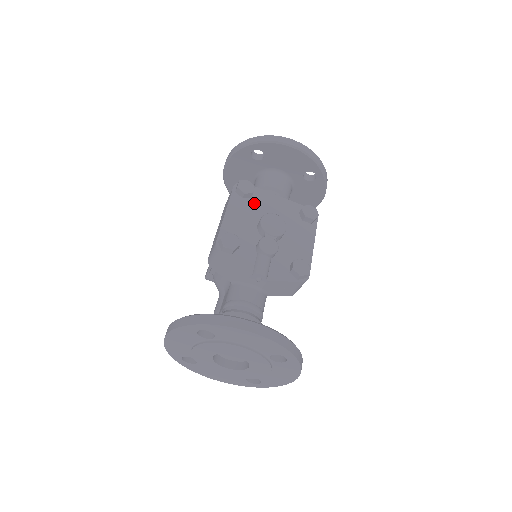
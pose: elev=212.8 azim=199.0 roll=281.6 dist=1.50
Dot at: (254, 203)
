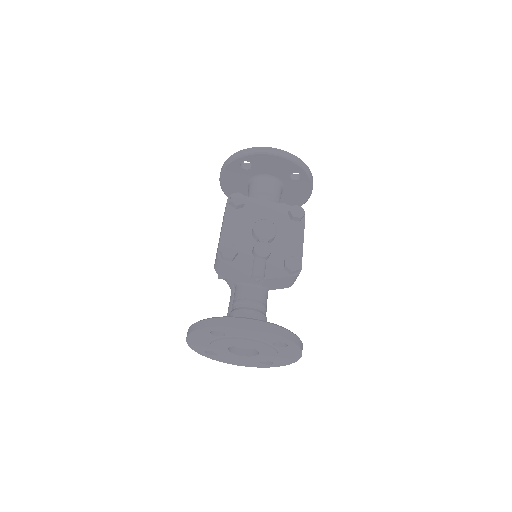
Dot at: (247, 212)
